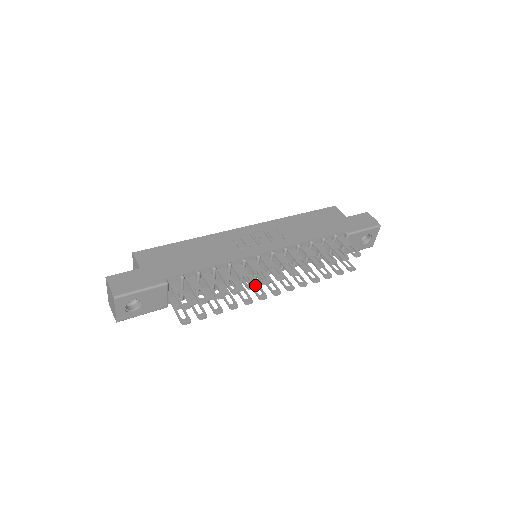
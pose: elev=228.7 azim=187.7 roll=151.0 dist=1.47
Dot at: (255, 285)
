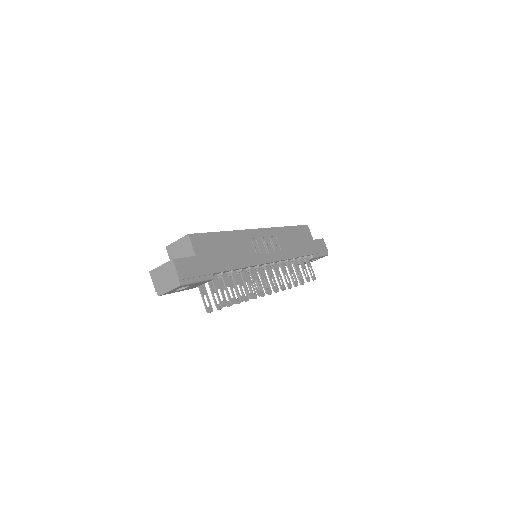
Dot at: (262, 293)
